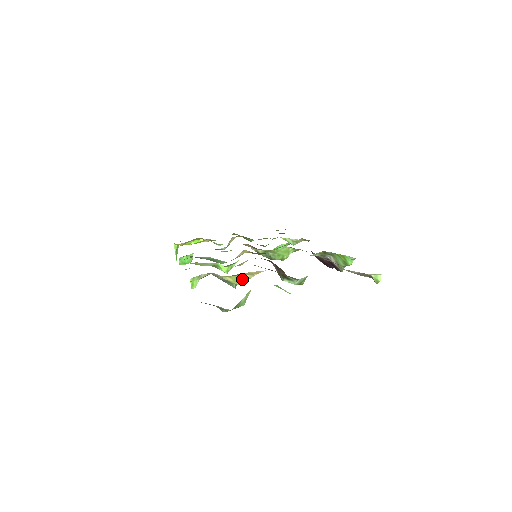
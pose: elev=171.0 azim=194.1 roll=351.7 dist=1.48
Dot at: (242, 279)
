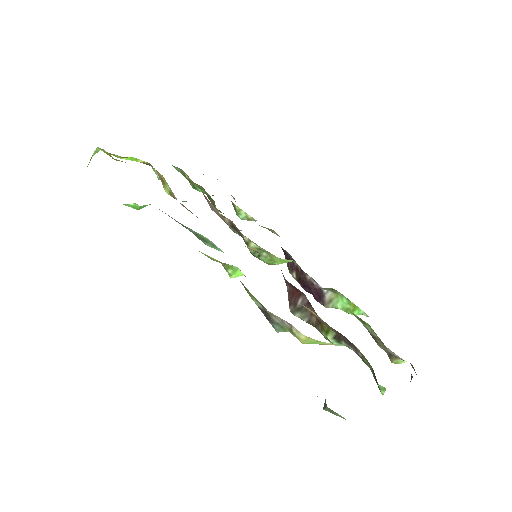
Dot at: (318, 343)
